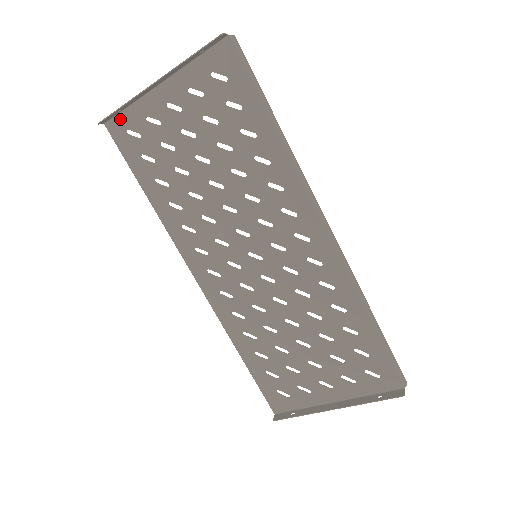
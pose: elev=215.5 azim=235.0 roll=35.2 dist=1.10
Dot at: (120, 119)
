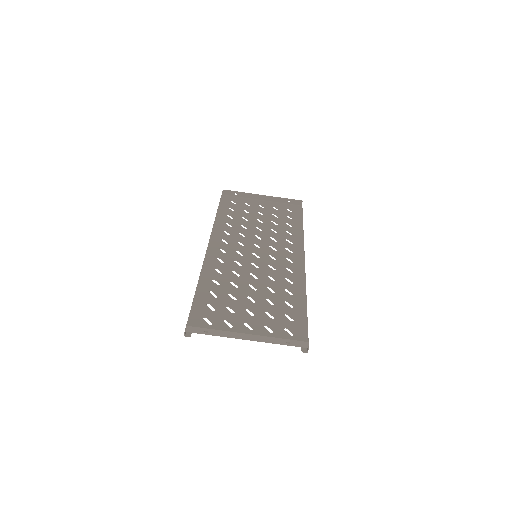
Dot at: (232, 197)
